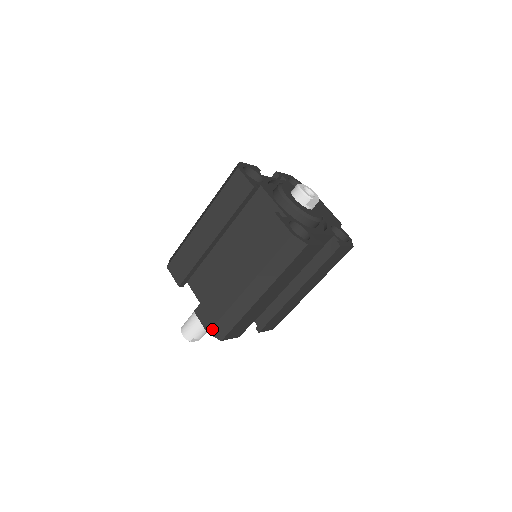
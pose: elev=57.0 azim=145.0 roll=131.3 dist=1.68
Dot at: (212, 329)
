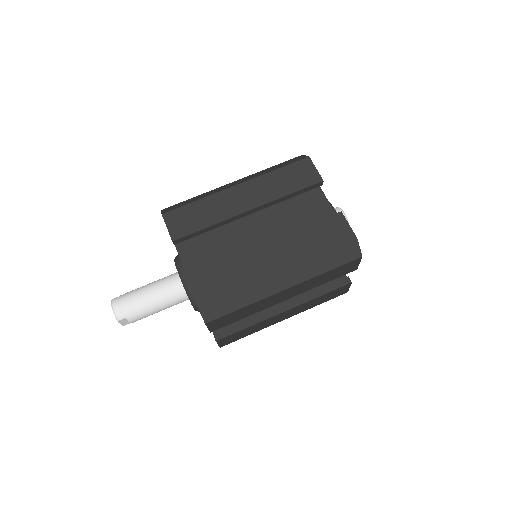
Dot at: (206, 303)
